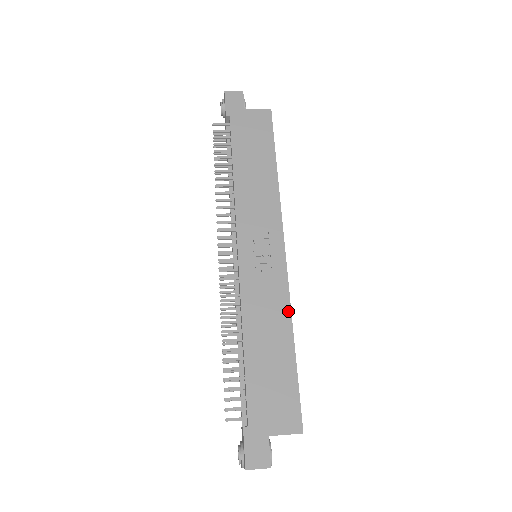
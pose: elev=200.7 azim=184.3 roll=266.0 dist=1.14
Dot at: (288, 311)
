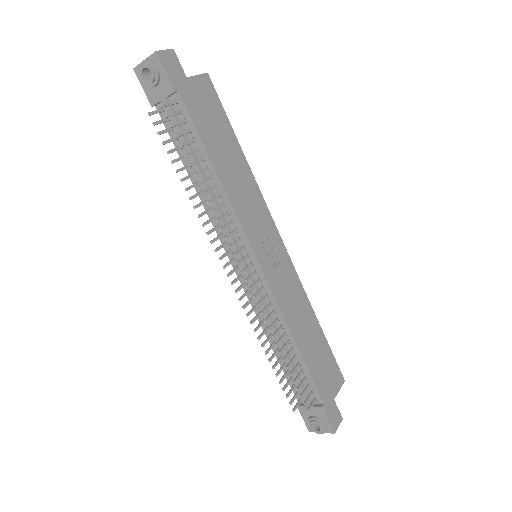
Dot at: (306, 297)
